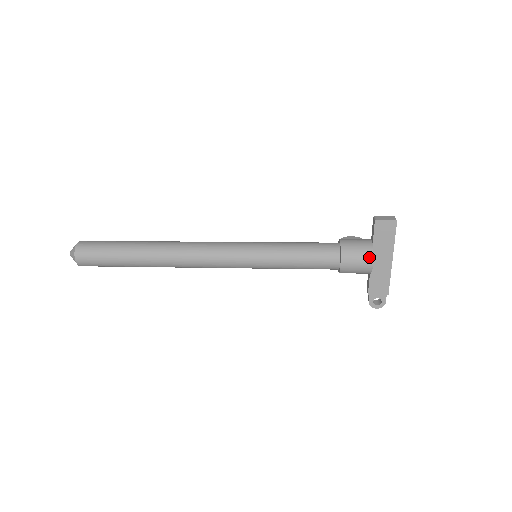
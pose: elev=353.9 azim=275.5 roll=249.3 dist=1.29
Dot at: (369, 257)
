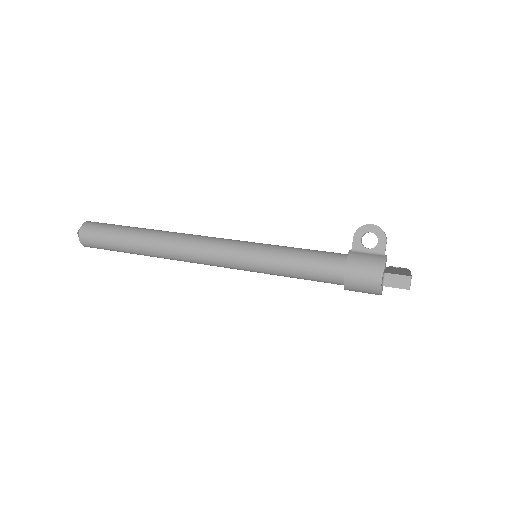
Dot at: (376, 294)
